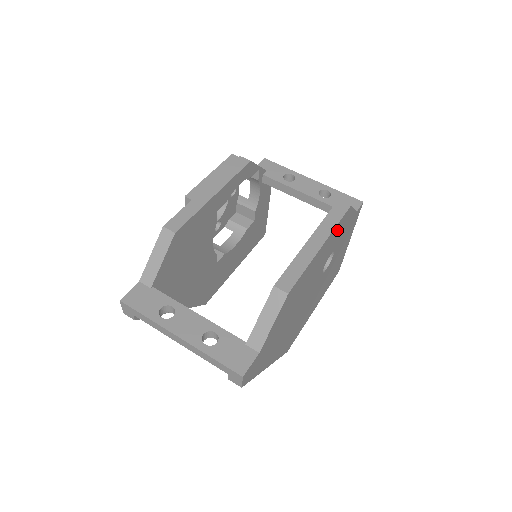
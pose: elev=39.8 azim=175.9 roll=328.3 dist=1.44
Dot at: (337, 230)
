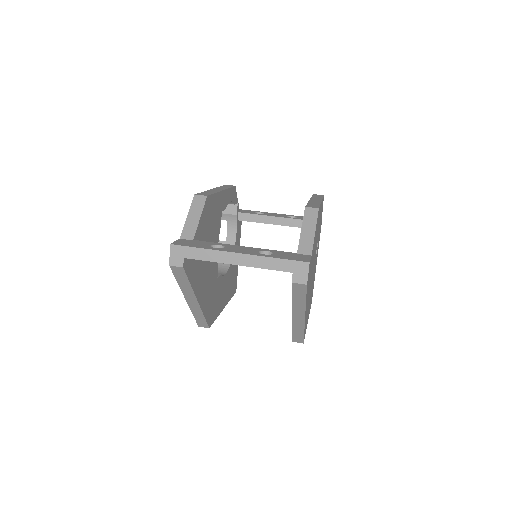
Dot at: occluded
